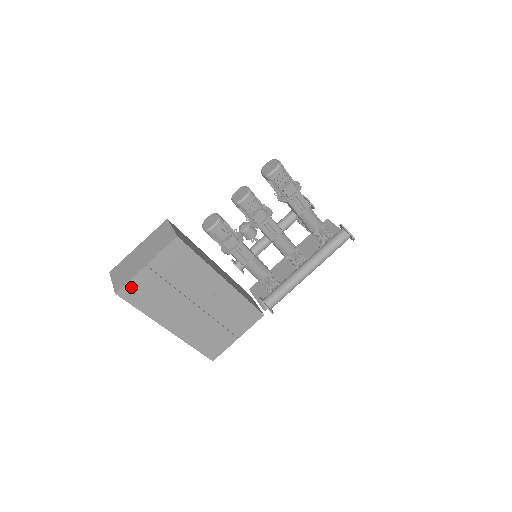
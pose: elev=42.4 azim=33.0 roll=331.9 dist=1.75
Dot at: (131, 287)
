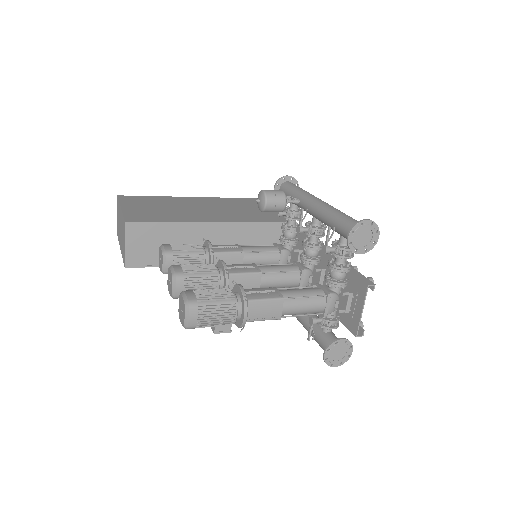
Dot at: occluded
